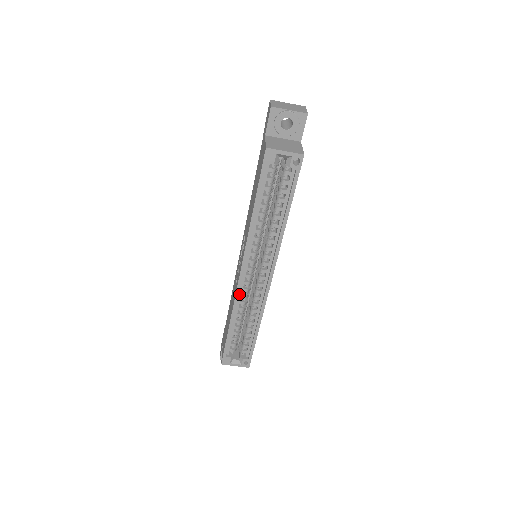
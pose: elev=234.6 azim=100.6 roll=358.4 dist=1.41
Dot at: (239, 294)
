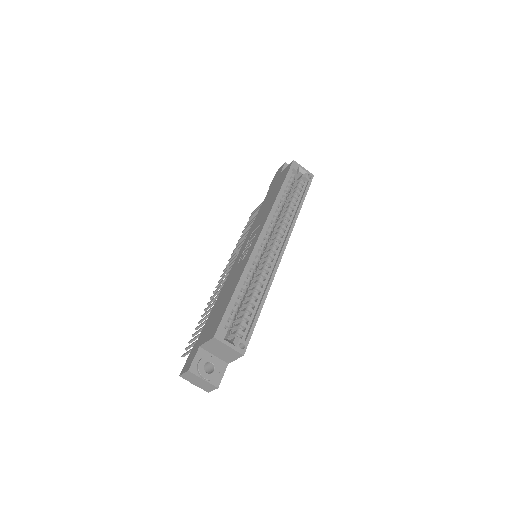
Dot at: (253, 257)
